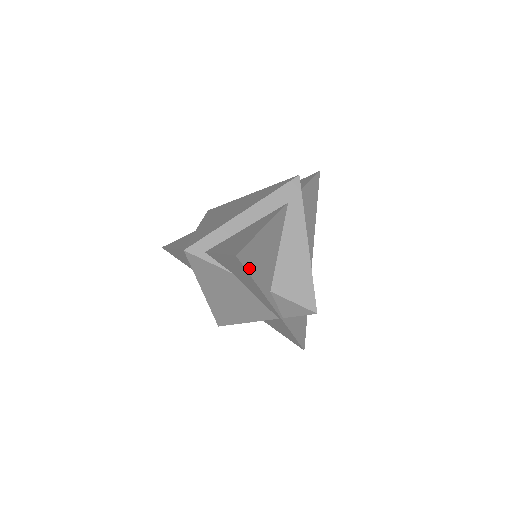
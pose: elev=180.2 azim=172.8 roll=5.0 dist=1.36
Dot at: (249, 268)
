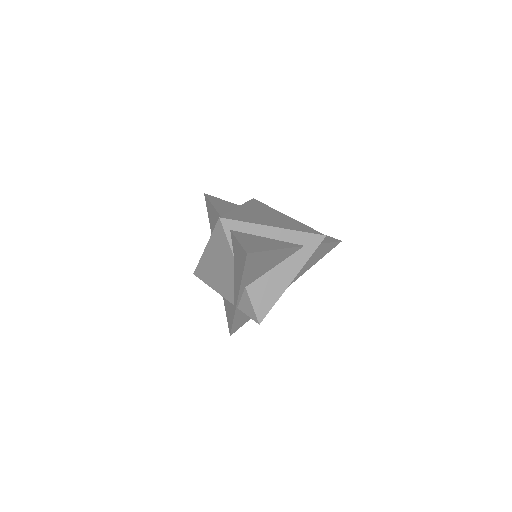
Dot at: (247, 265)
